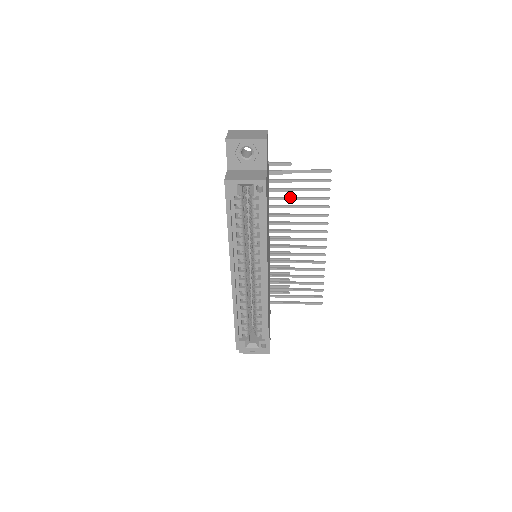
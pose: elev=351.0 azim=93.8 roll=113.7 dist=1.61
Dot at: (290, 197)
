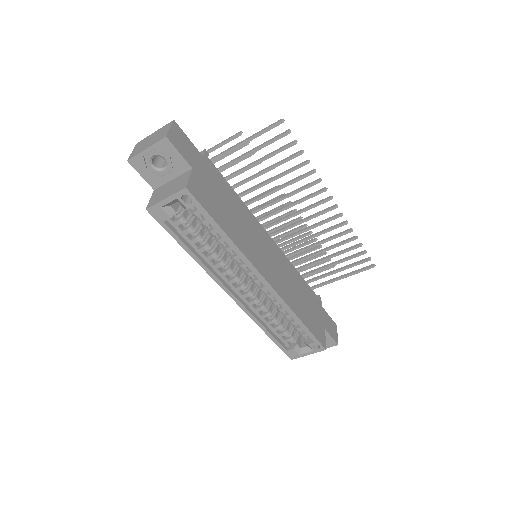
Dot at: (257, 173)
